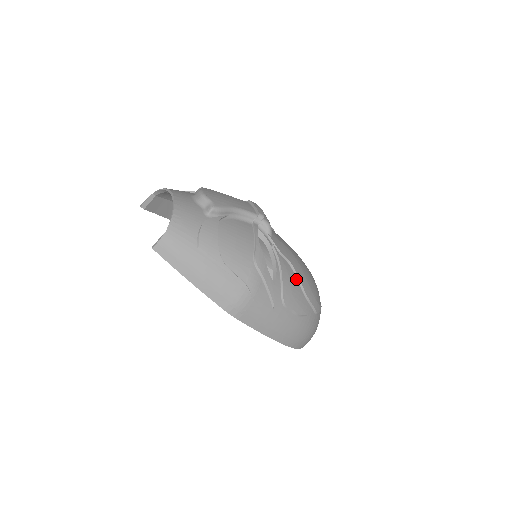
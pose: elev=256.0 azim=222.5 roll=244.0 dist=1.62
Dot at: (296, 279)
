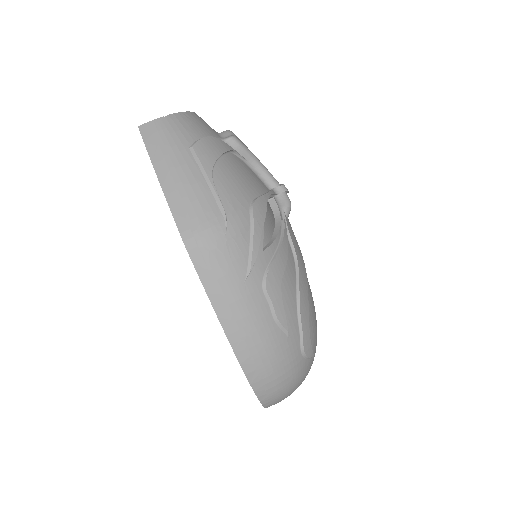
Dot at: (295, 279)
